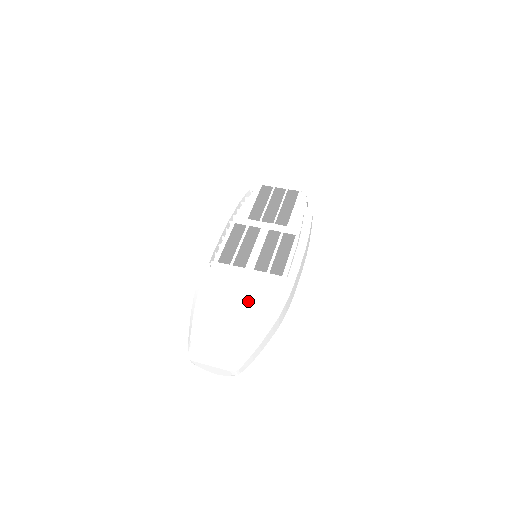
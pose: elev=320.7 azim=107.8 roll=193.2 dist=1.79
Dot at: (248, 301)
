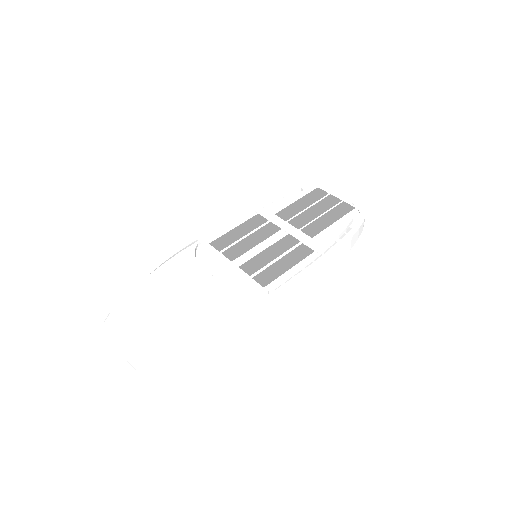
Dot at: (204, 295)
